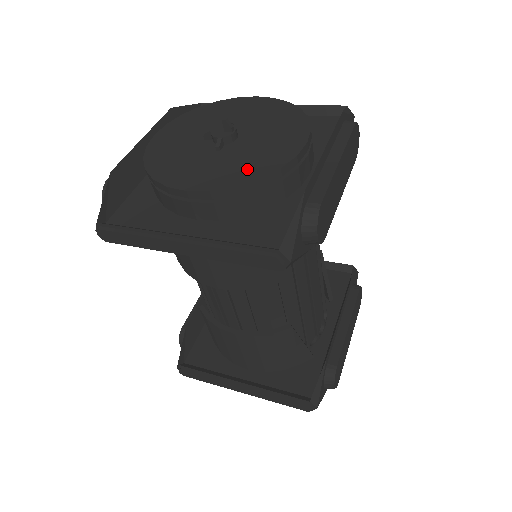
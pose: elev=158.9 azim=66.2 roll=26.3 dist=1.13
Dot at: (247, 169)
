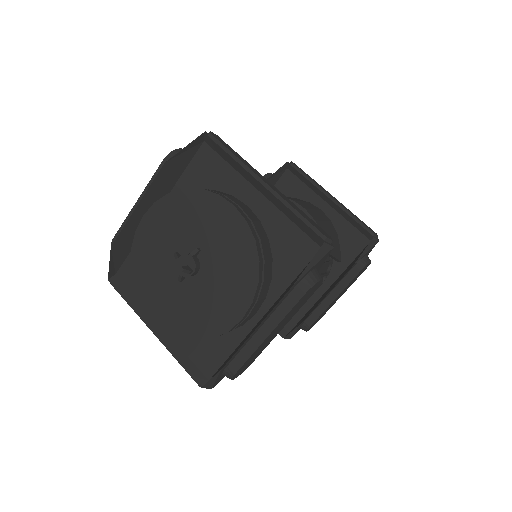
Dot at: (192, 322)
